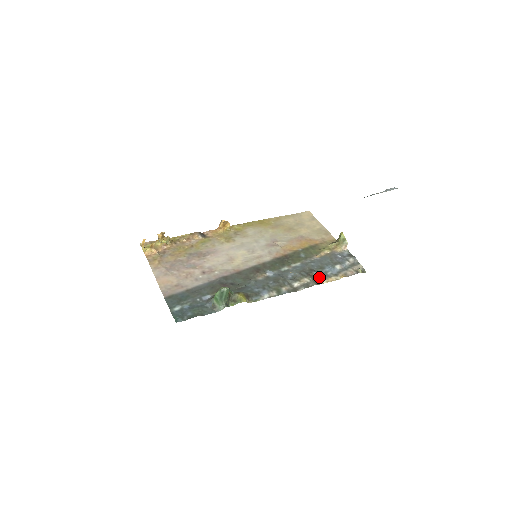
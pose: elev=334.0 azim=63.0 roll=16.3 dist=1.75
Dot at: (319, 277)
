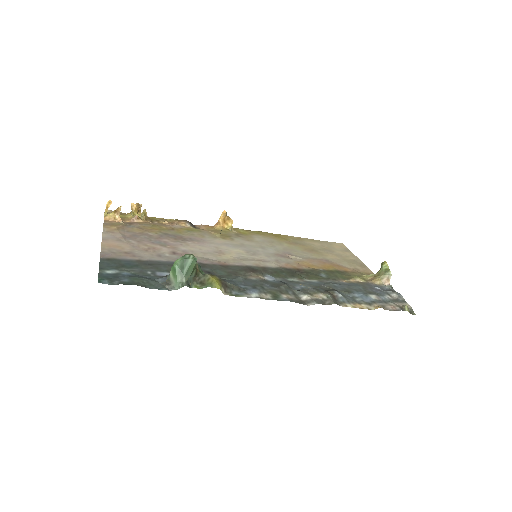
Dot at: (342, 298)
